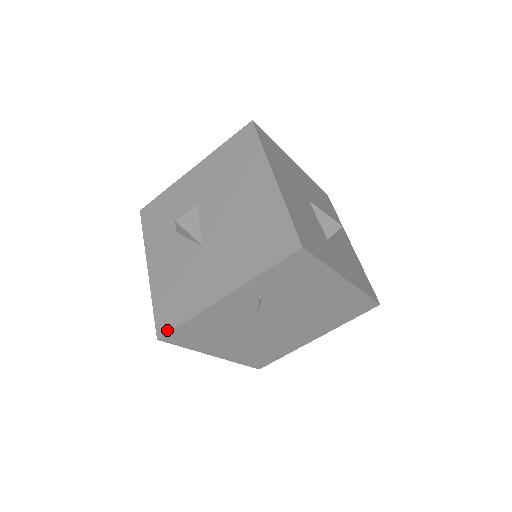
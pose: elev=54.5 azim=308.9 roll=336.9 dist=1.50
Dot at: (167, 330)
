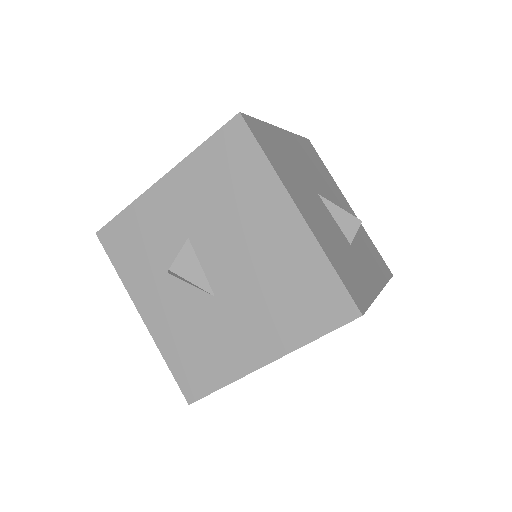
Dot at: (199, 396)
